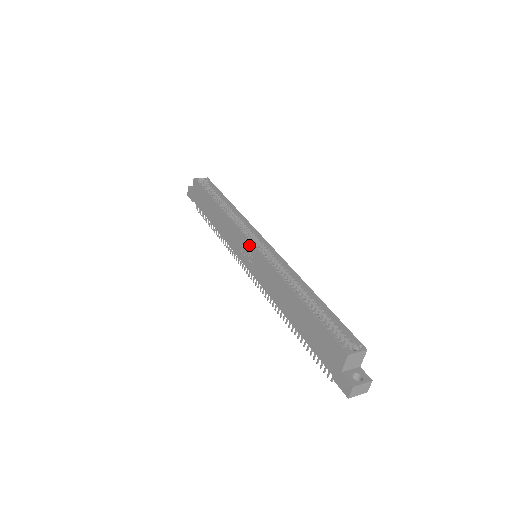
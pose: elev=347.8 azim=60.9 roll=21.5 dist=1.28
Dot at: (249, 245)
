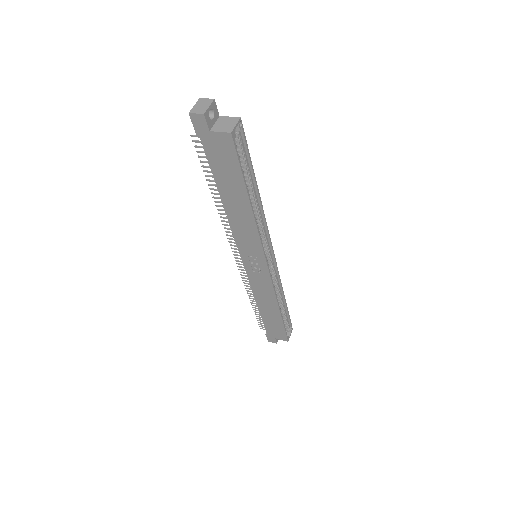
Dot at: (264, 265)
